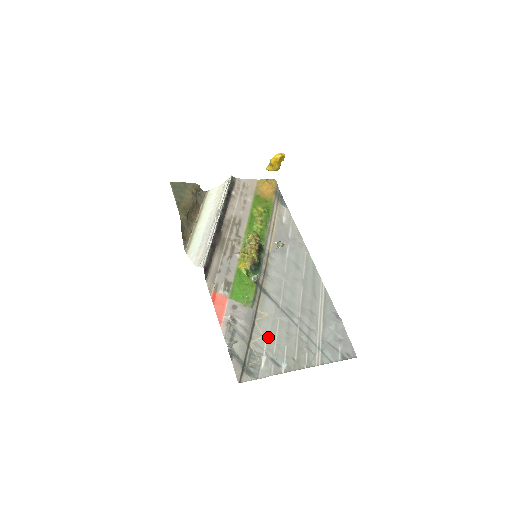
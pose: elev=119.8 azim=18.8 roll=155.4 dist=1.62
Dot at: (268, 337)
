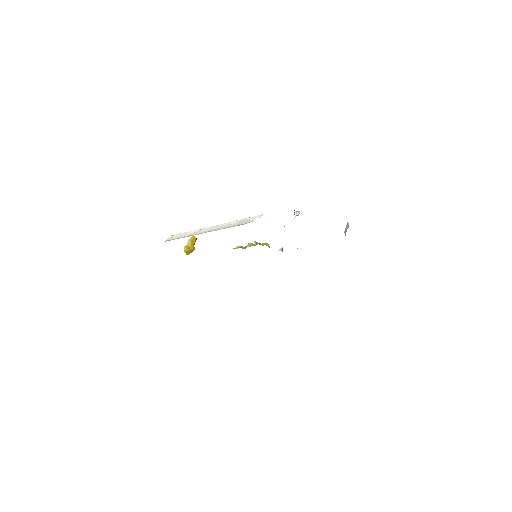
Dot at: occluded
